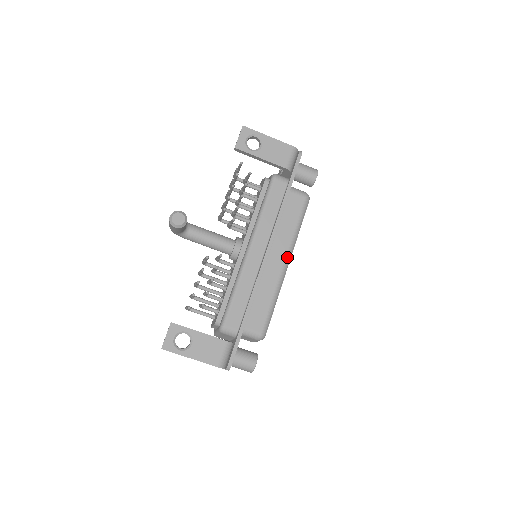
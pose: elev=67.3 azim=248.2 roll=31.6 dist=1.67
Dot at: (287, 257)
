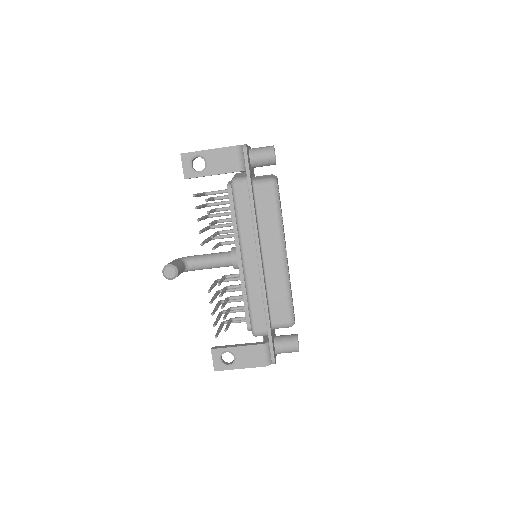
Dot at: (281, 248)
